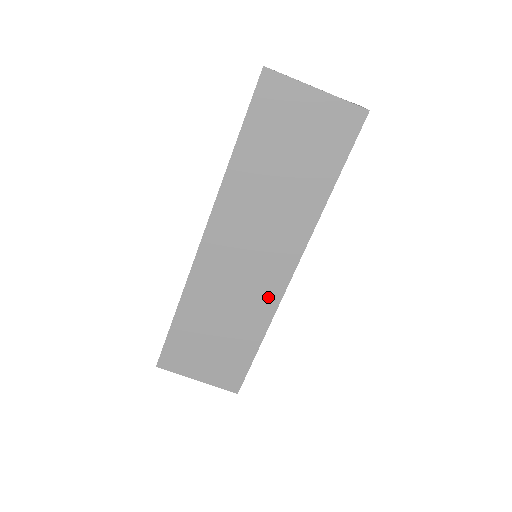
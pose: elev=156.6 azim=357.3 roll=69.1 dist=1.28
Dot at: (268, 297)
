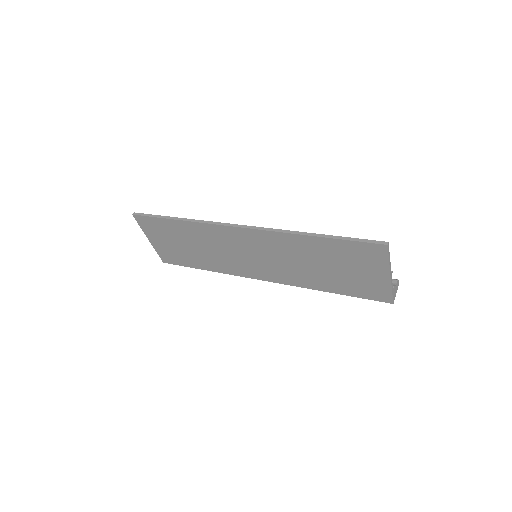
Dot at: (236, 269)
